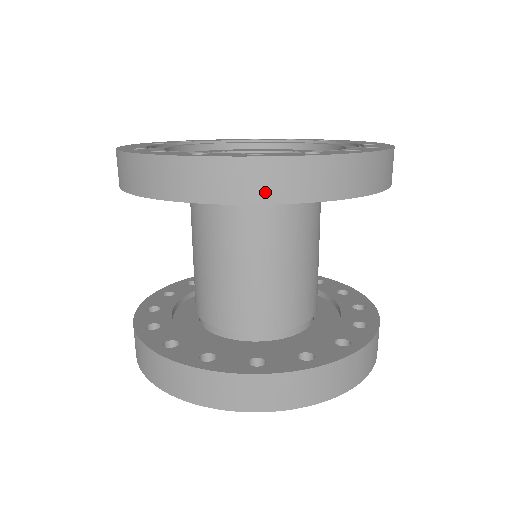
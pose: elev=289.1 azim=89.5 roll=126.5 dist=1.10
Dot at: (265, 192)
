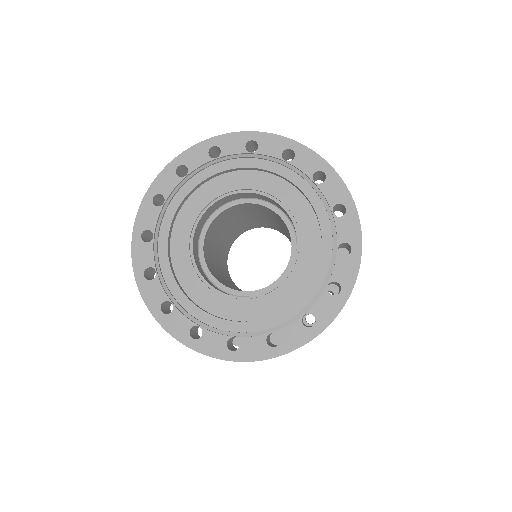
Dot at: occluded
